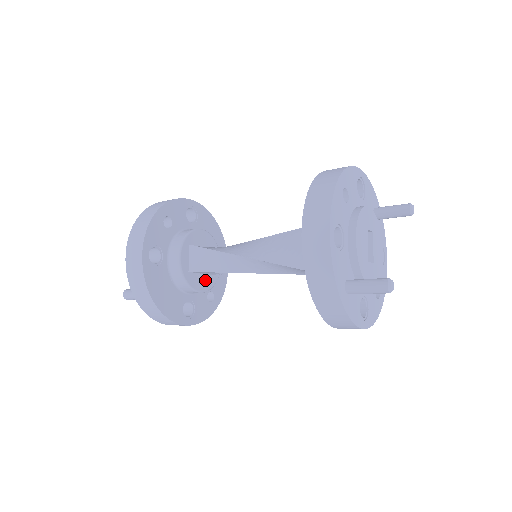
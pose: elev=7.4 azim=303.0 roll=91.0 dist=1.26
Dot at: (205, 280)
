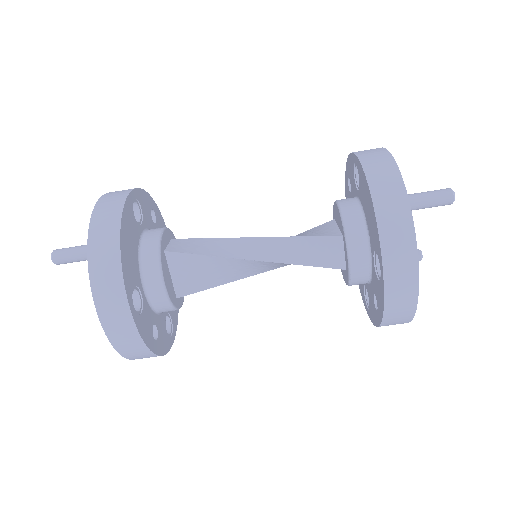
Dot at: (170, 286)
